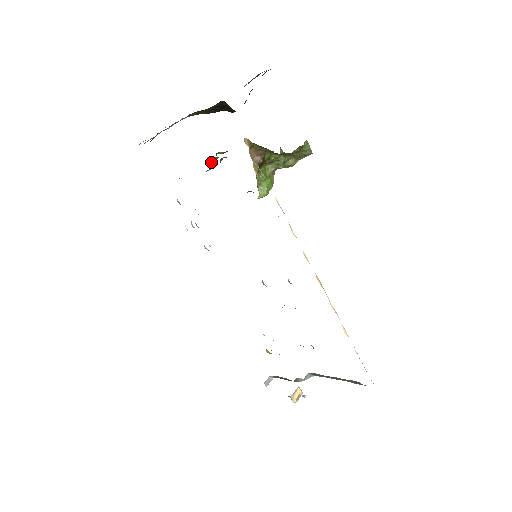
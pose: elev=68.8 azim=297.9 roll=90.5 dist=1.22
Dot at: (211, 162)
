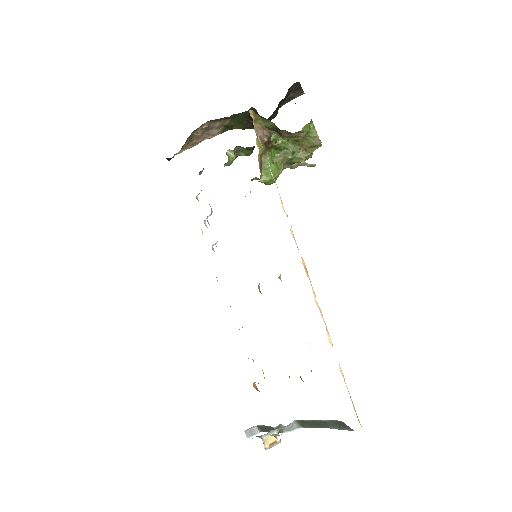
Dot at: (230, 156)
